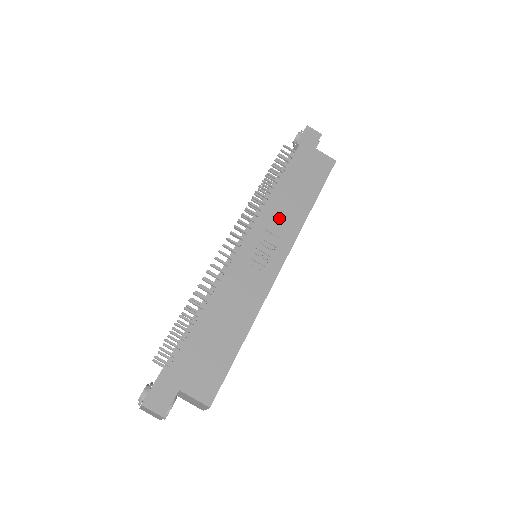
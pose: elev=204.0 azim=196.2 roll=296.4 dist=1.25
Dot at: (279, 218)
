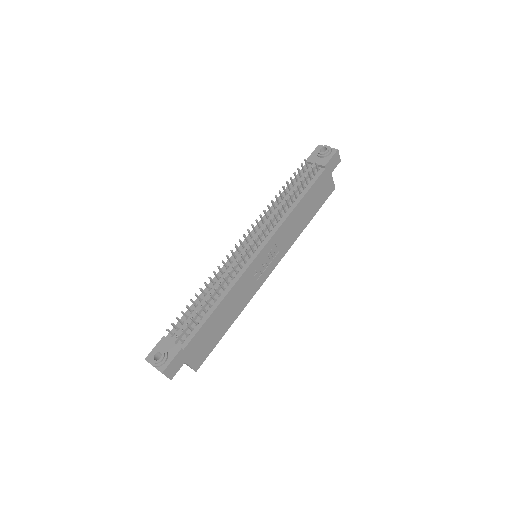
Dot at: (286, 235)
